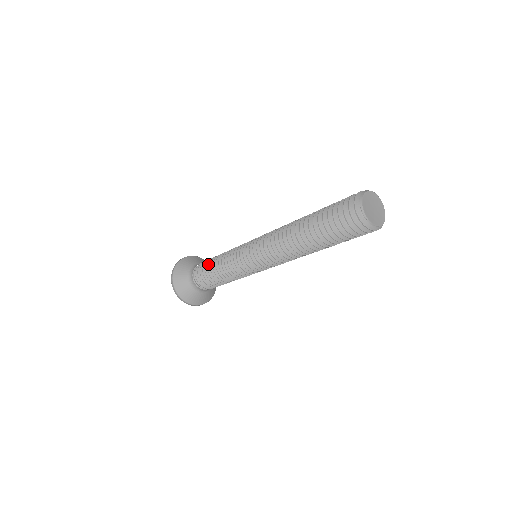
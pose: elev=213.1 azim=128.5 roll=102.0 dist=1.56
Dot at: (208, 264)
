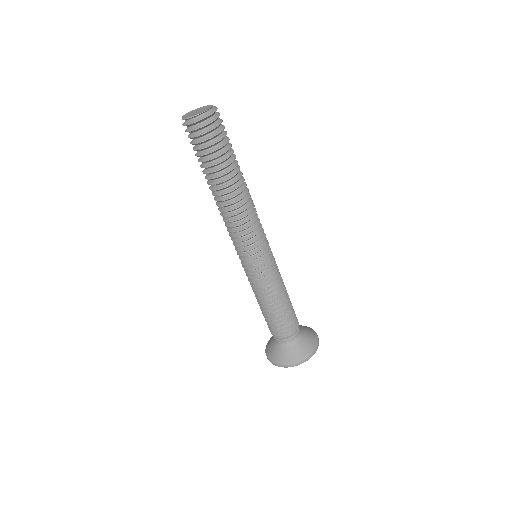
Dot at: occluded
